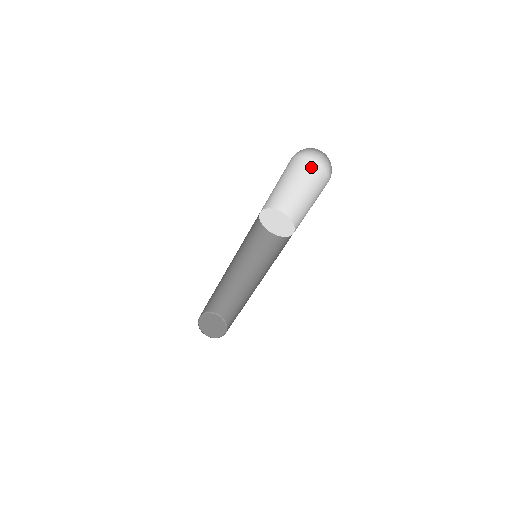
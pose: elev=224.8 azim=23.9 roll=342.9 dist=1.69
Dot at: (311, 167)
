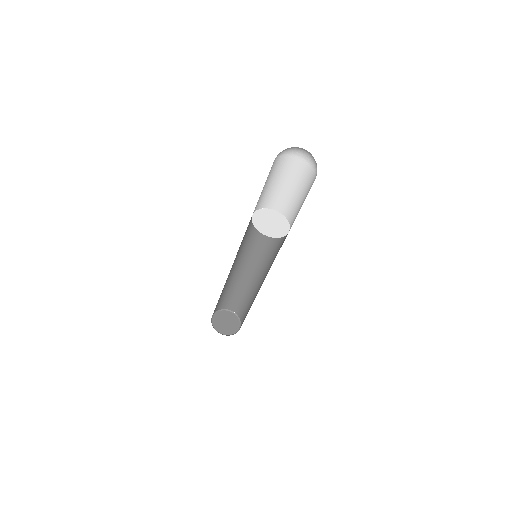
Dot at: (286, 161)
